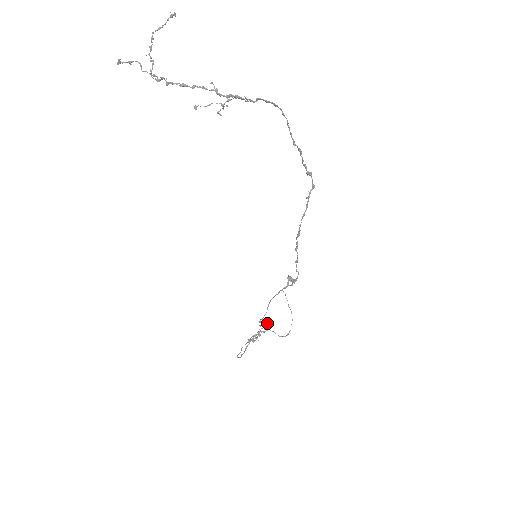
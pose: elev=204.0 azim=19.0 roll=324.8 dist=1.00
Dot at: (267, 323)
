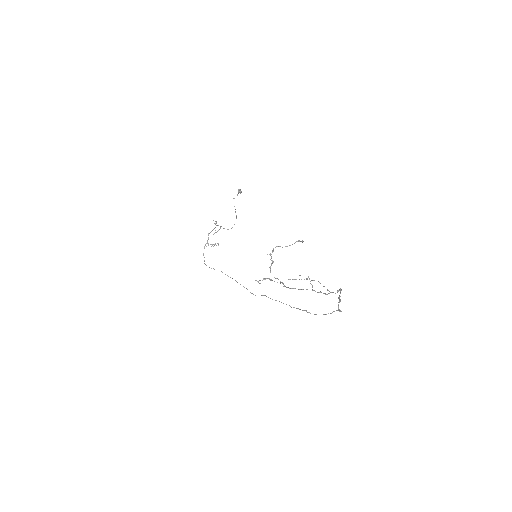
Dot at: (220, 227)
